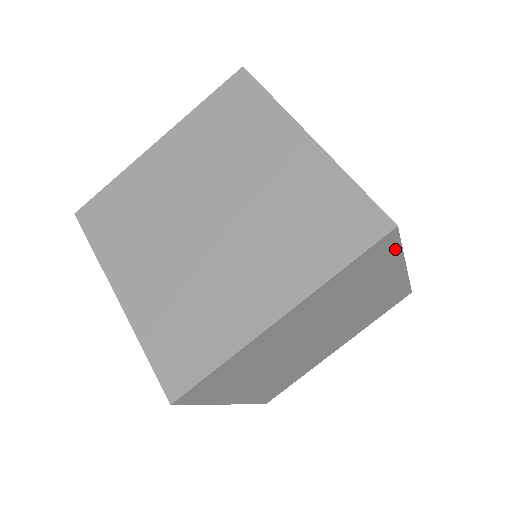
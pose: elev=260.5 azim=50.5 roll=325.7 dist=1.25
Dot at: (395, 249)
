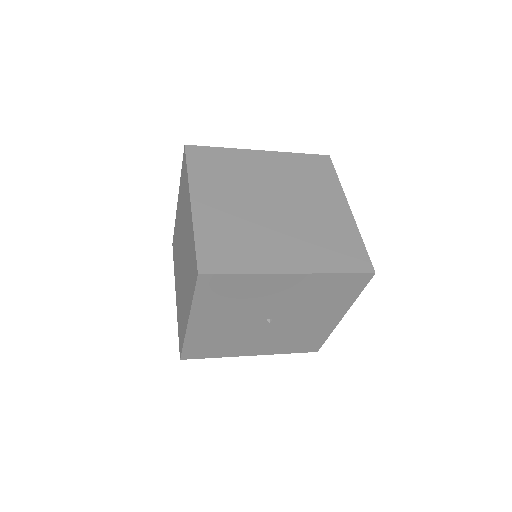
Dot at: occluded
